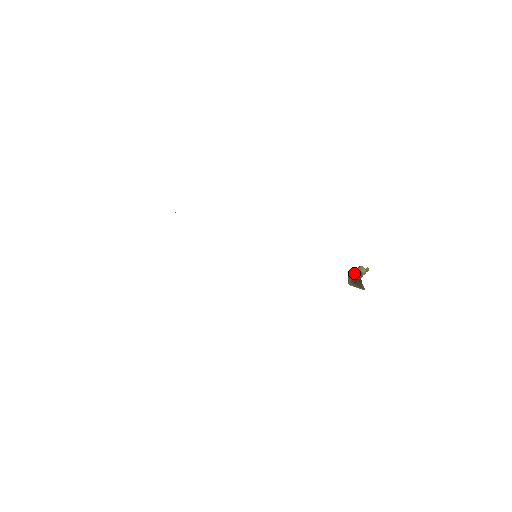
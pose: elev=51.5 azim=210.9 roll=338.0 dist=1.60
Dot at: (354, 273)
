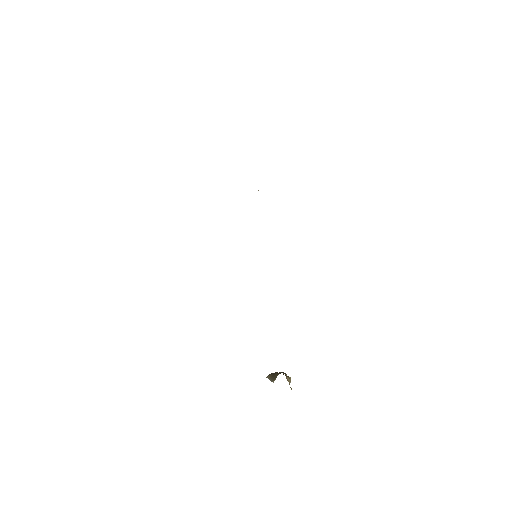
Dot at: occluded
